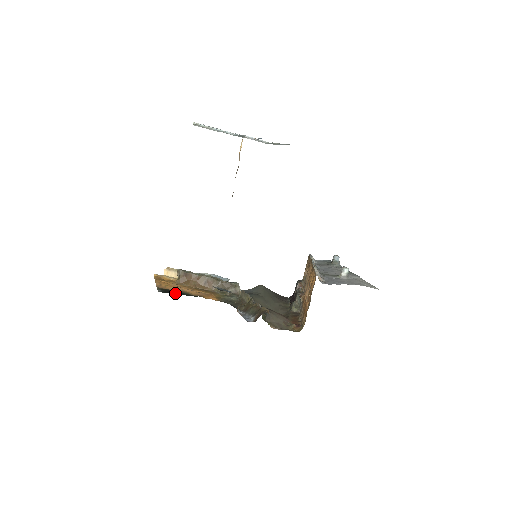
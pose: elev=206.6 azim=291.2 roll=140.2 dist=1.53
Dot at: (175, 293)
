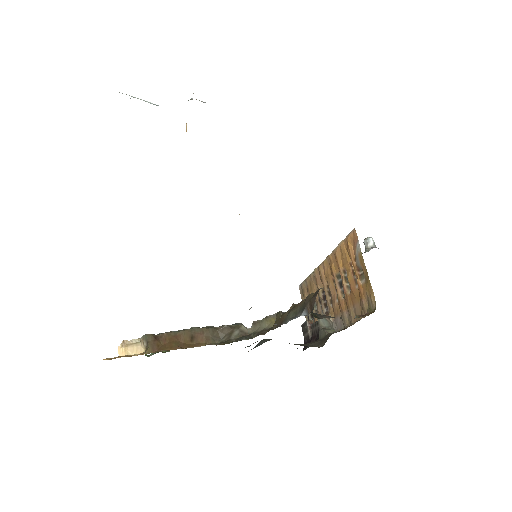
Dot at: occluded
